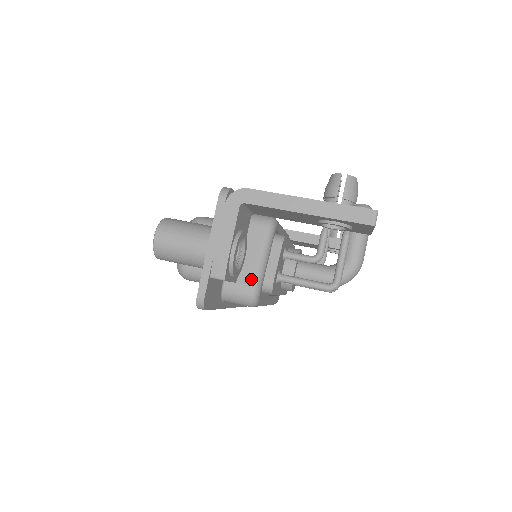
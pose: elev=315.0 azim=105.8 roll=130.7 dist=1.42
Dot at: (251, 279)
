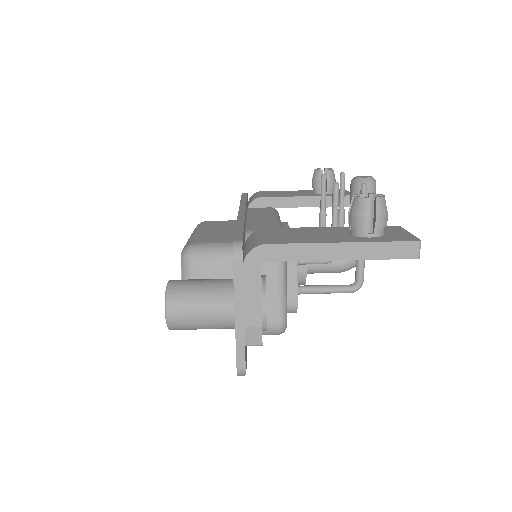
Dot at: (276, 313)
